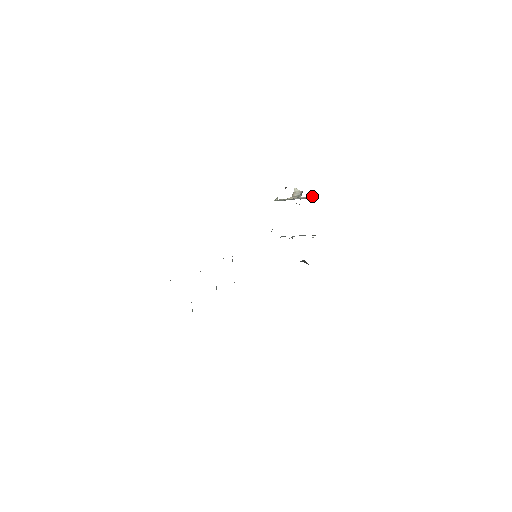
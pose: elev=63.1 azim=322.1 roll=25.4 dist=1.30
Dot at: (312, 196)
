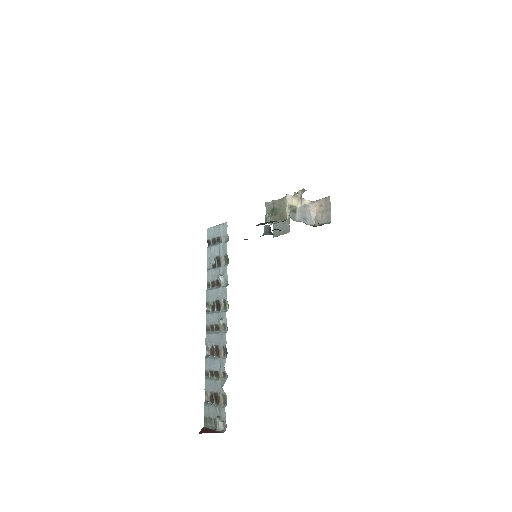
Dot at: (313, 217)
